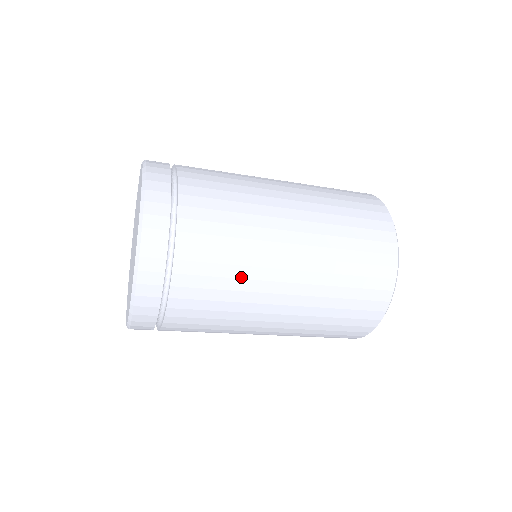
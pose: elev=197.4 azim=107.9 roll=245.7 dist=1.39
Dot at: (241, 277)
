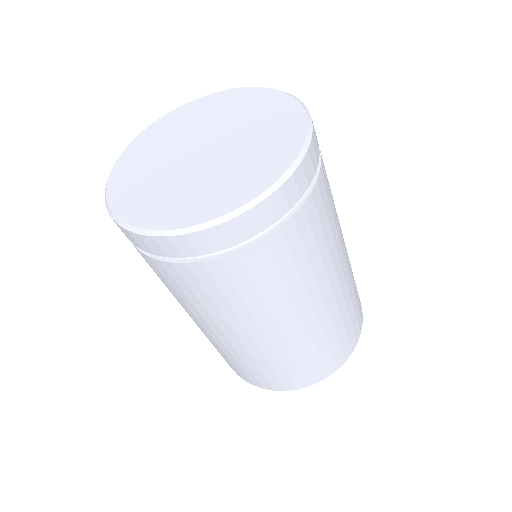
Dot at: (277, 295)
